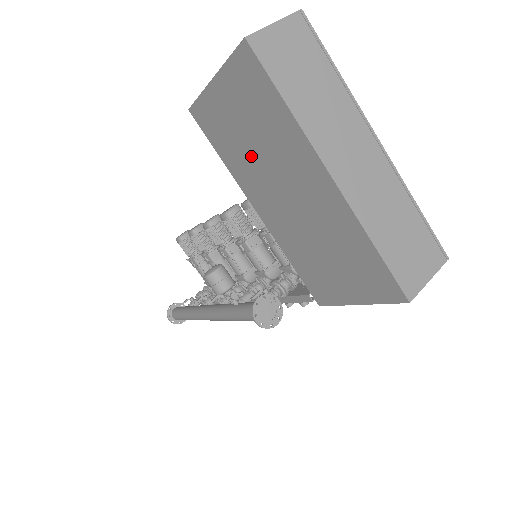
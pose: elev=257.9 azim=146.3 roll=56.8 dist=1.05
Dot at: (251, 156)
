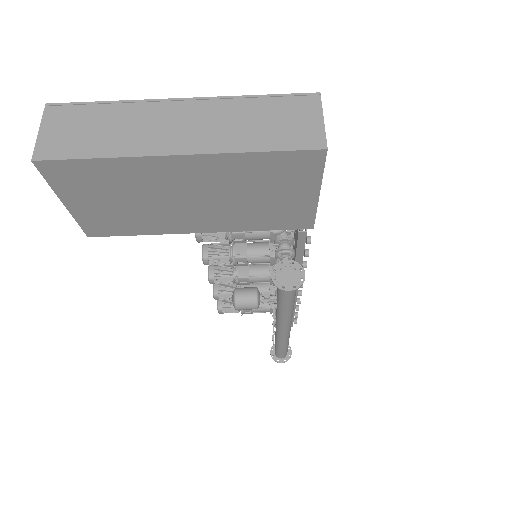
Dot at: (142, 210)
